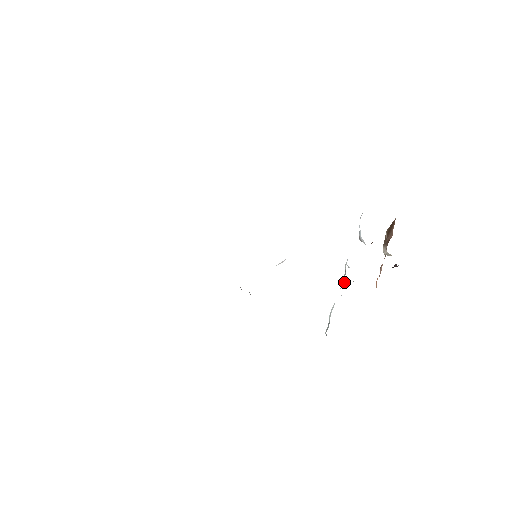
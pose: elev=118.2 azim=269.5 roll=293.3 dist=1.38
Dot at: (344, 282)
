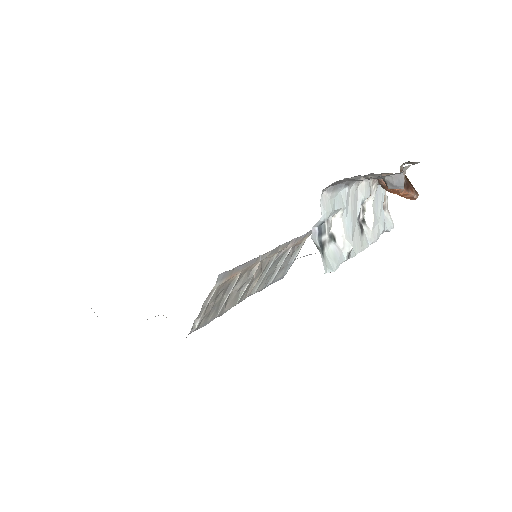
Dot at: (358, 226)
